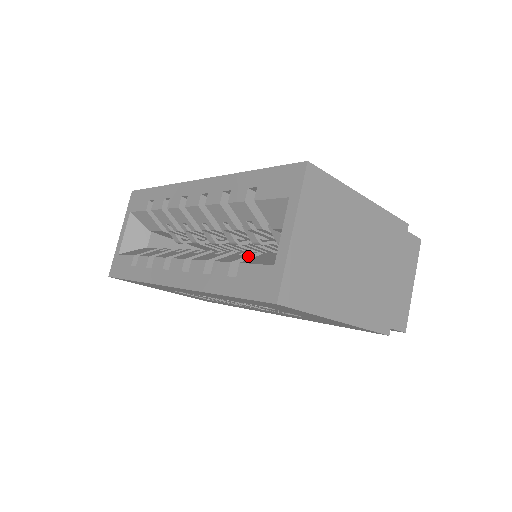
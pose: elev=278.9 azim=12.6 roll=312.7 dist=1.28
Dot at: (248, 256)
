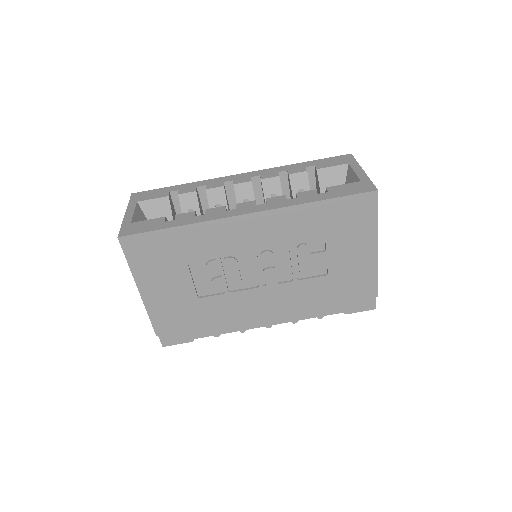
Dot at: occluded
